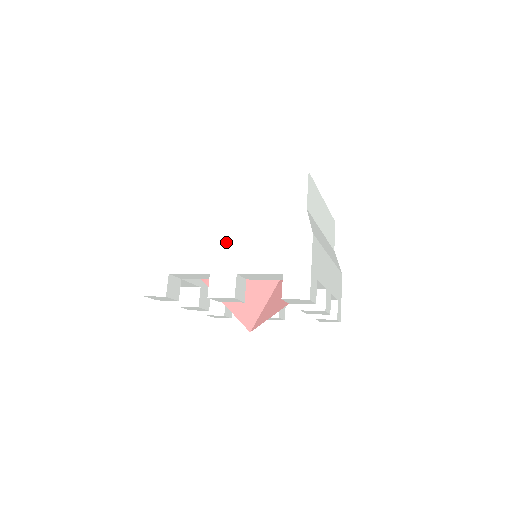
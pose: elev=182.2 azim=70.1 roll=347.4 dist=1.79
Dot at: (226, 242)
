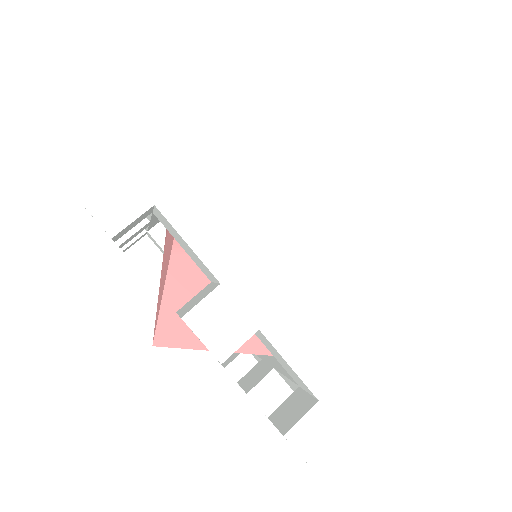
Dot at: occluded
